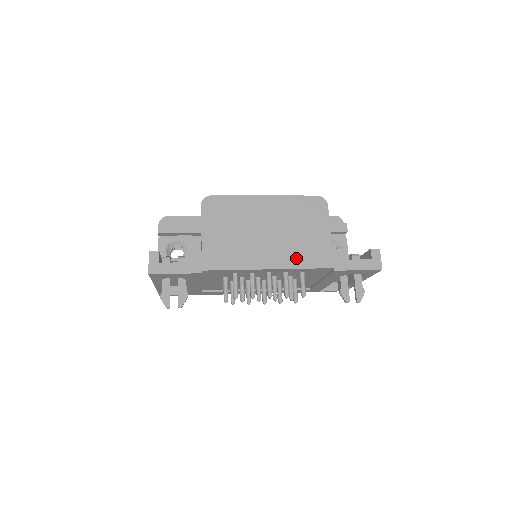
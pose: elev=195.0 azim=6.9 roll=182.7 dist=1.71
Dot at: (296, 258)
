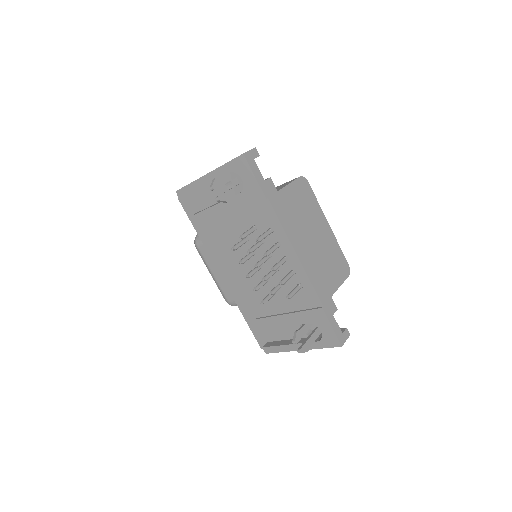
Dot at: (313, 271)
